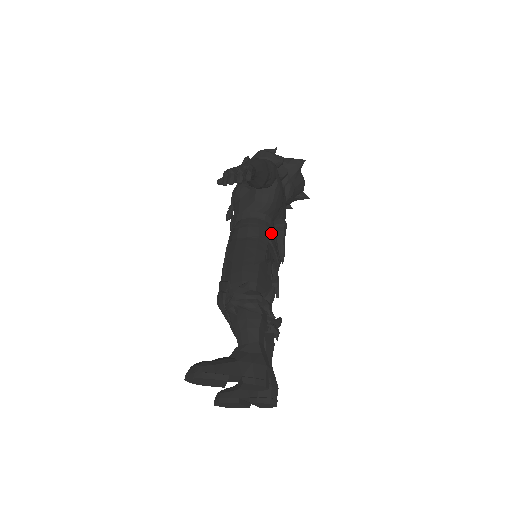
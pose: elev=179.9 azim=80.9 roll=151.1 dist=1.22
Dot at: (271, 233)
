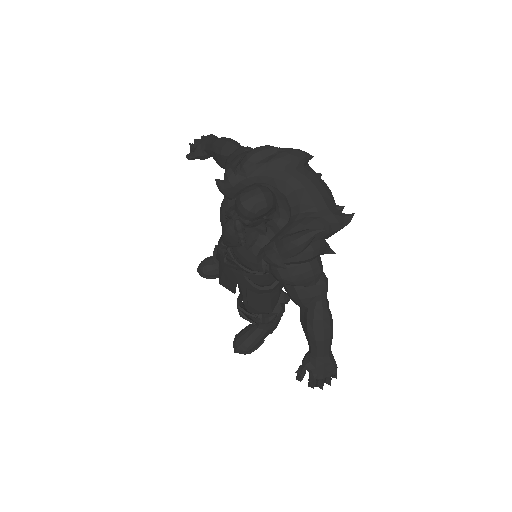
Dot at: occluded
